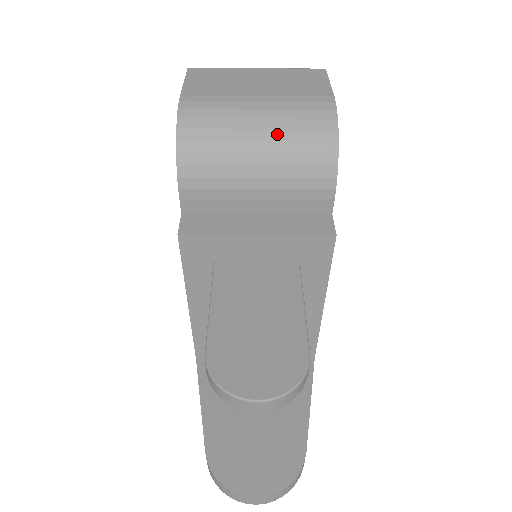
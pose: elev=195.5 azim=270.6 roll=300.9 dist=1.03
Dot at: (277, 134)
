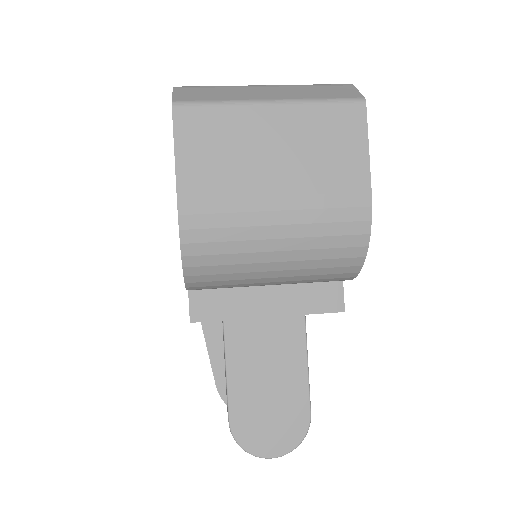
Dot at: (299, 254)
